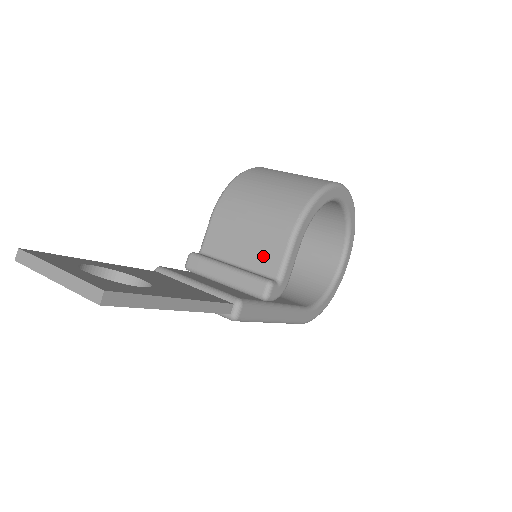
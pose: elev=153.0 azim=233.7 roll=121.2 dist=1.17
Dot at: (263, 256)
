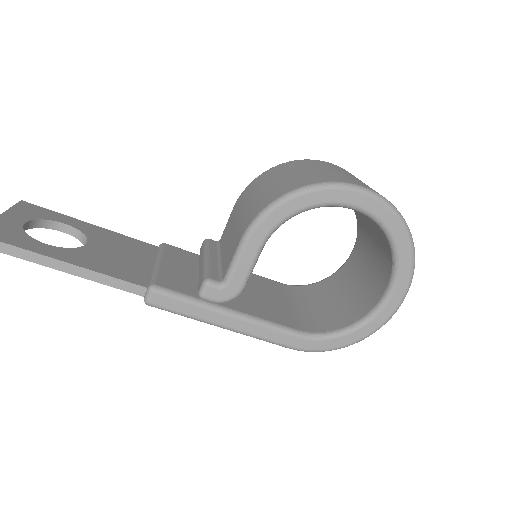
Dot at: (229, 254)
